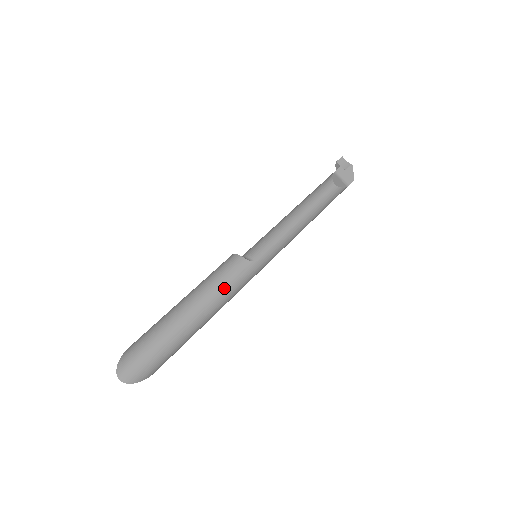
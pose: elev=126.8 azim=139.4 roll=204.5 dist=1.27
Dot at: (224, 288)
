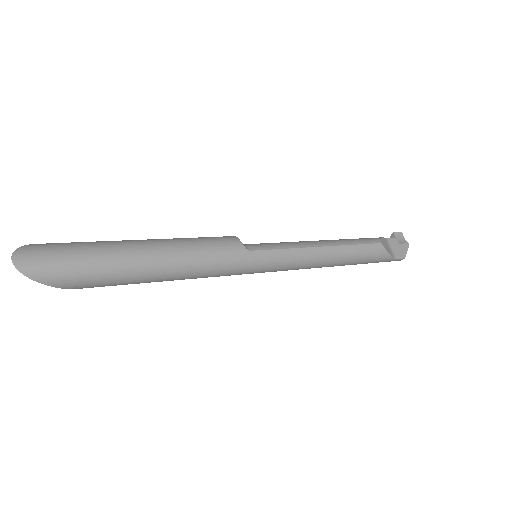
Dot at: (199, 253)
